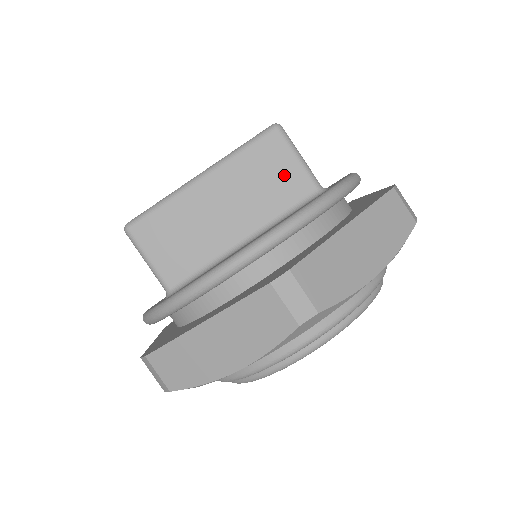
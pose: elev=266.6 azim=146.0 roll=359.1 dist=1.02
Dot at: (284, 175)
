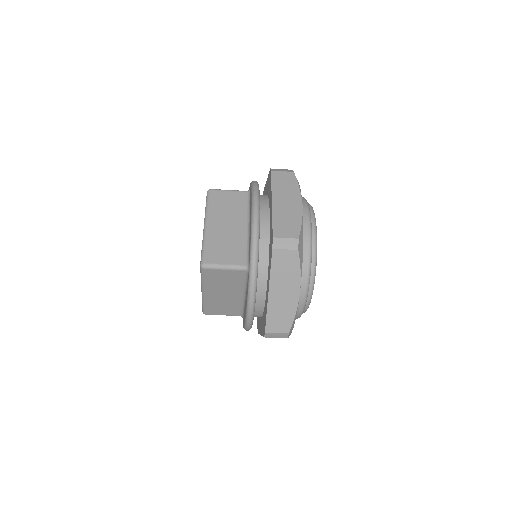
Dot at: (228, 276)
